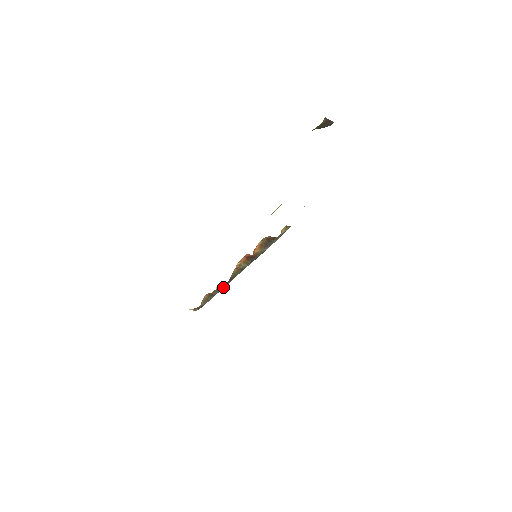
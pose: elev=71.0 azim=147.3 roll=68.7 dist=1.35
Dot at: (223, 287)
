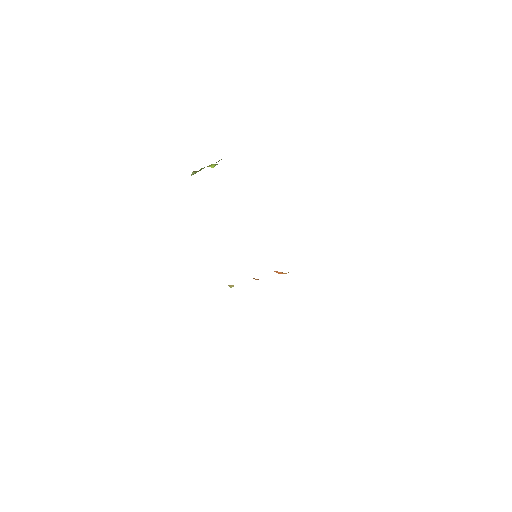
Dot at: occluded
